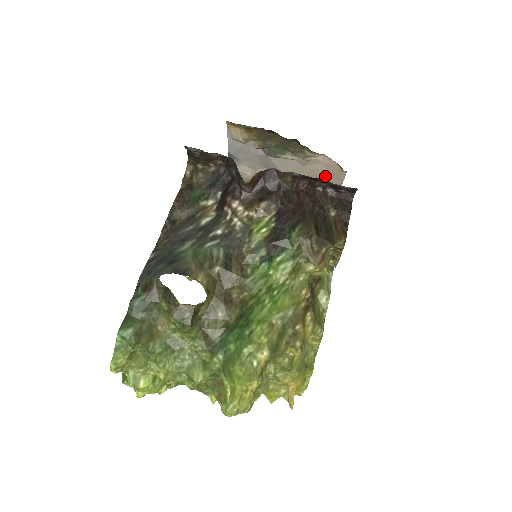
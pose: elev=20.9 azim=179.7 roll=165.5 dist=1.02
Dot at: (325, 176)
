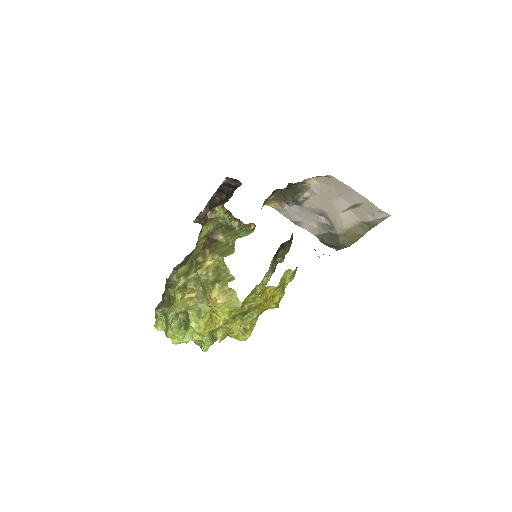
Dot at: (335, 190)
